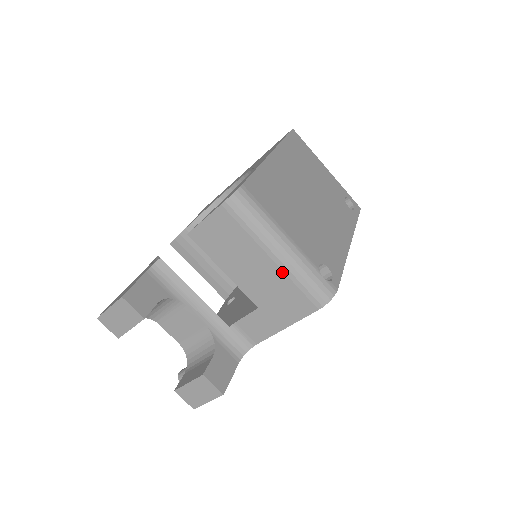
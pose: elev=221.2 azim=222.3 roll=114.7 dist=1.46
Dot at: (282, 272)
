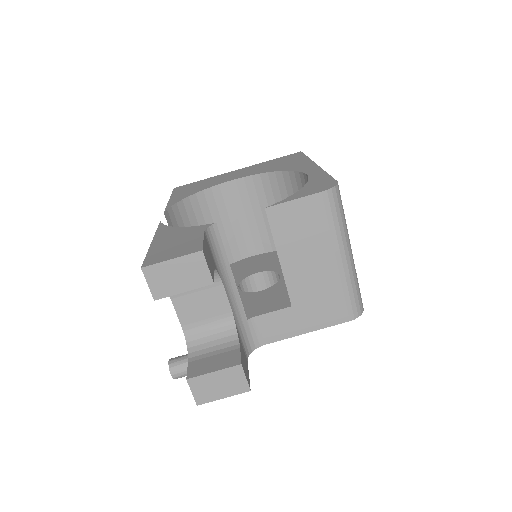
Dot at: (338, 276)
